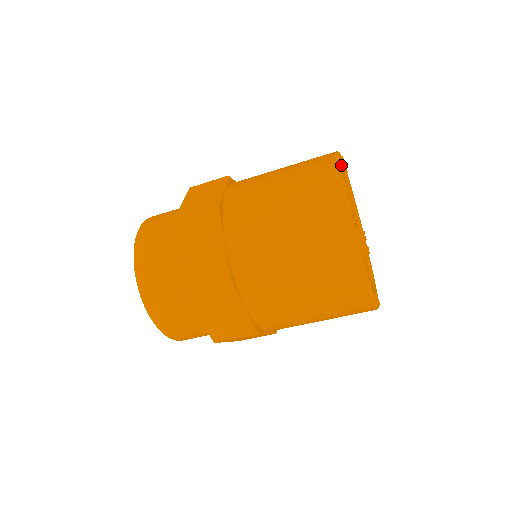
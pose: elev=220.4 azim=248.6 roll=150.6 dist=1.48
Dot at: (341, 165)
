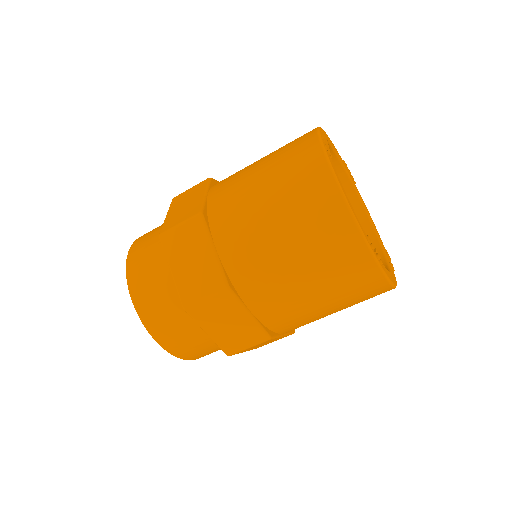
Dot at: (329, 140)
